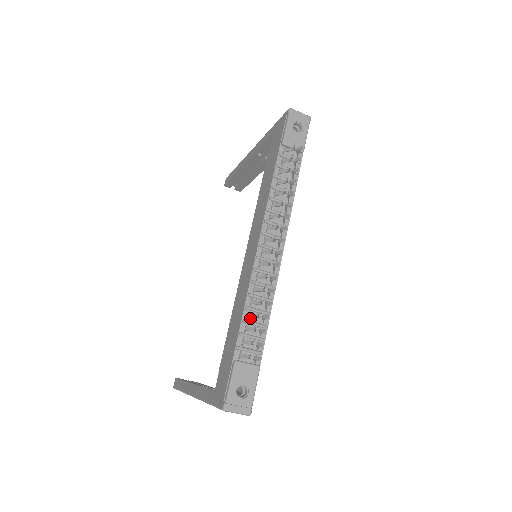
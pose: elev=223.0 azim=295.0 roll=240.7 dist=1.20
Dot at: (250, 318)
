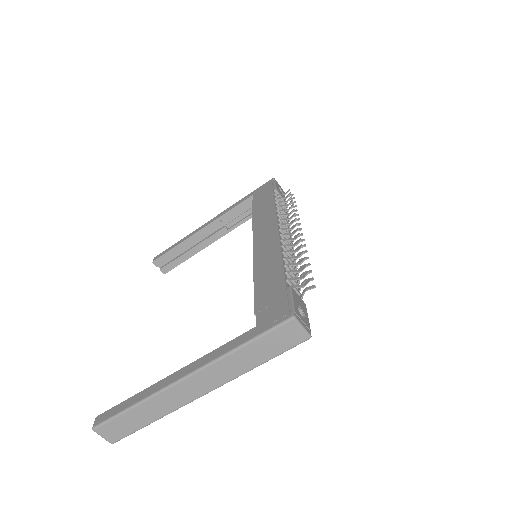
Dot at: (287, 268)
